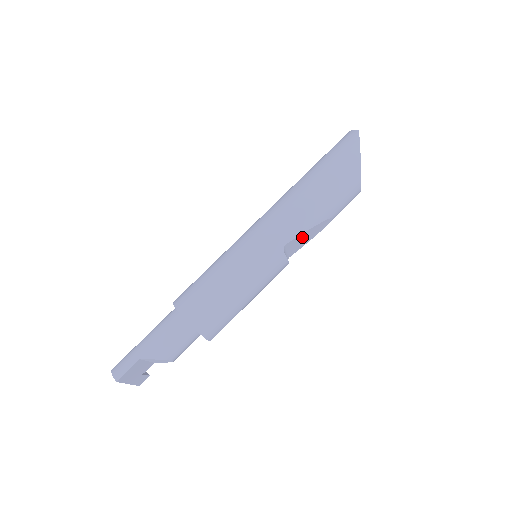
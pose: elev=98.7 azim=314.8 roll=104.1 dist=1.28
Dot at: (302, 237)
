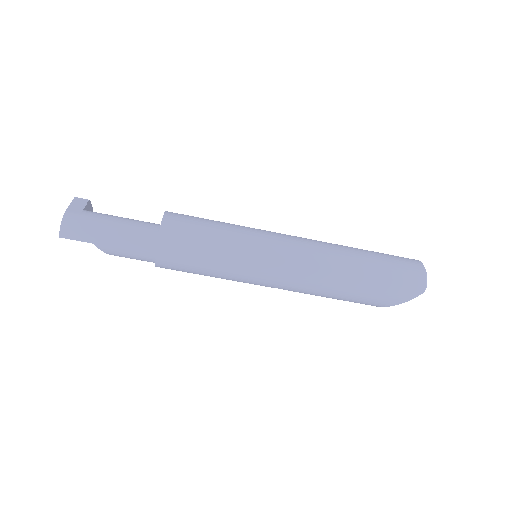
Dot at: occluded
